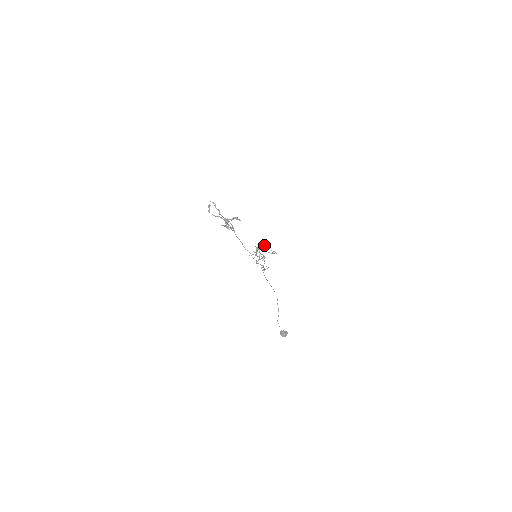
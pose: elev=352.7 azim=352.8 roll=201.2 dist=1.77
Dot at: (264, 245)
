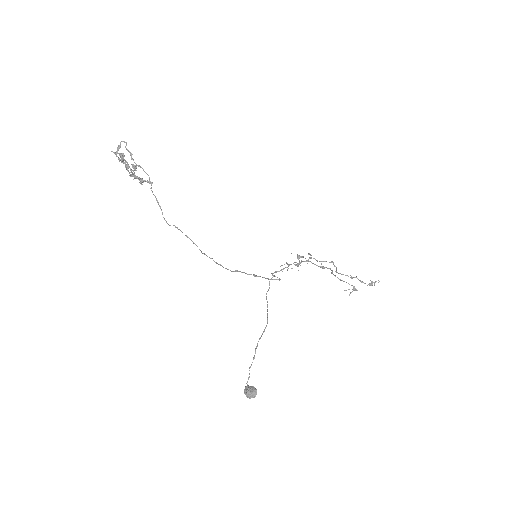
Dot at: occluded
